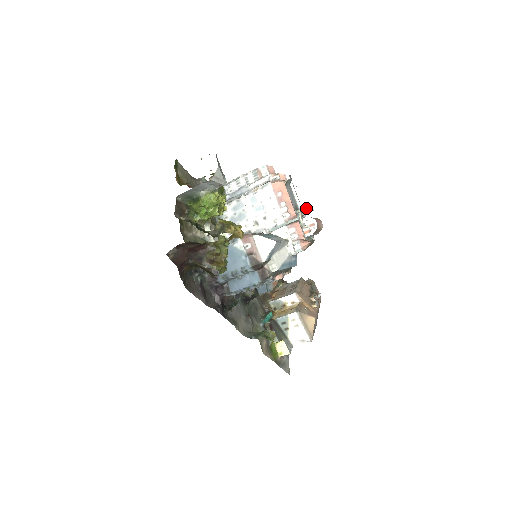
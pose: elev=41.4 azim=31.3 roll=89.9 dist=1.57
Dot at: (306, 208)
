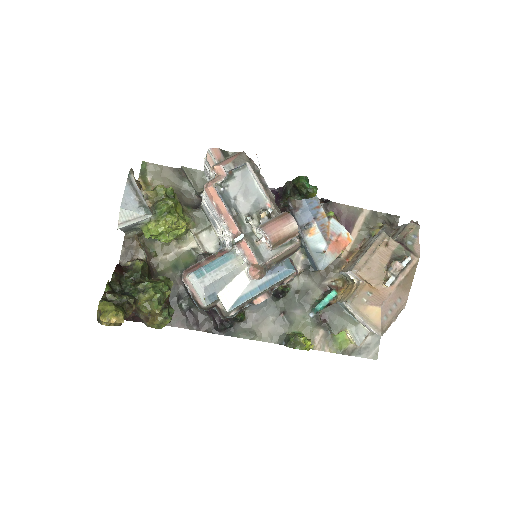
Dot at: (248, 219)
